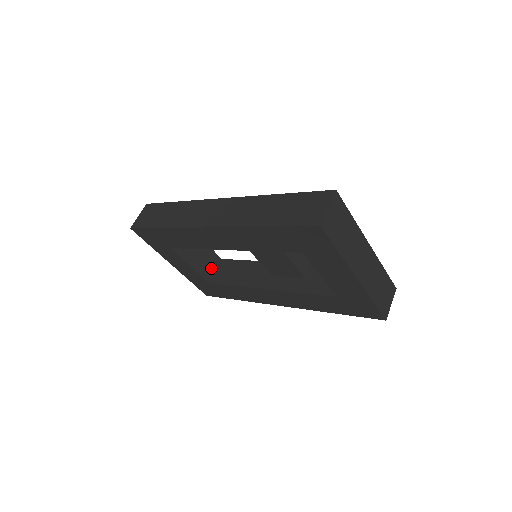
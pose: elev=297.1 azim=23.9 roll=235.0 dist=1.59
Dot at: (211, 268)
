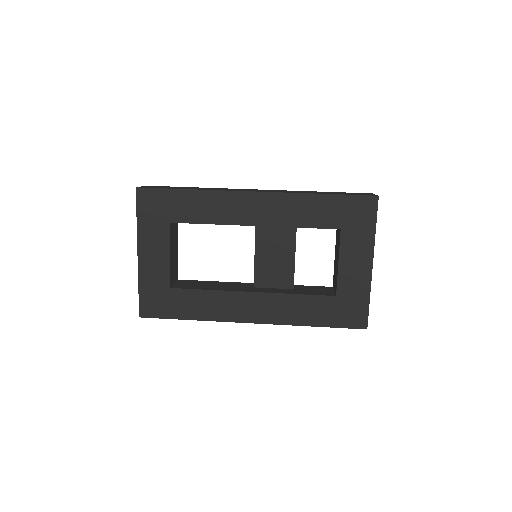
Dot at: (174, 277)
